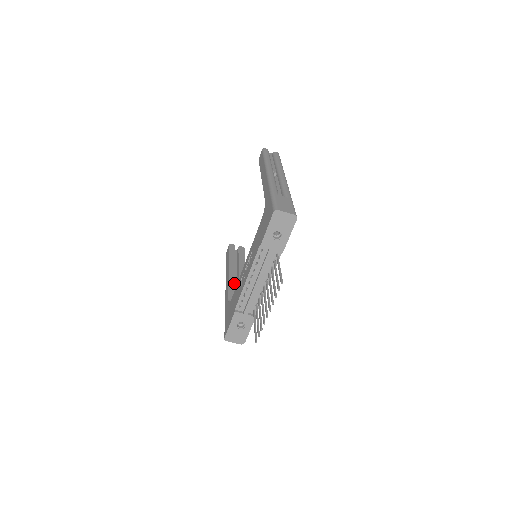
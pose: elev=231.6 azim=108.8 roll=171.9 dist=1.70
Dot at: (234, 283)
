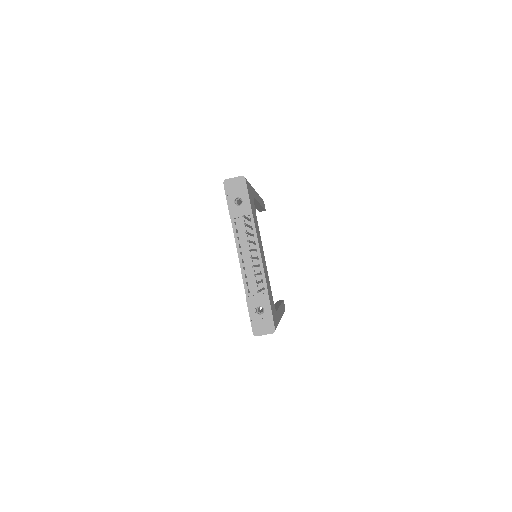
Dot at: occluded
